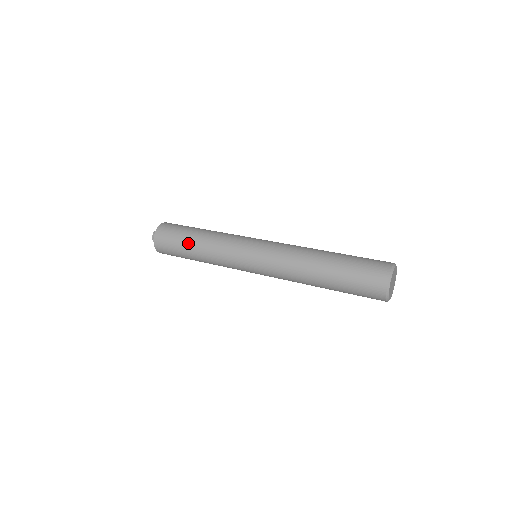
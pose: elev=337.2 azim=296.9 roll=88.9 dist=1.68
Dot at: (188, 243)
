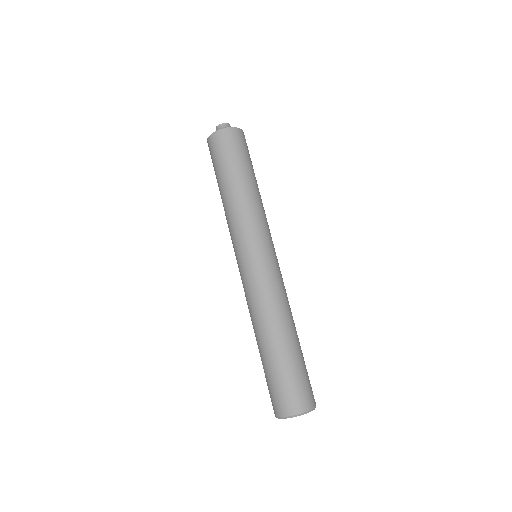
Dot at: (220, 182)
